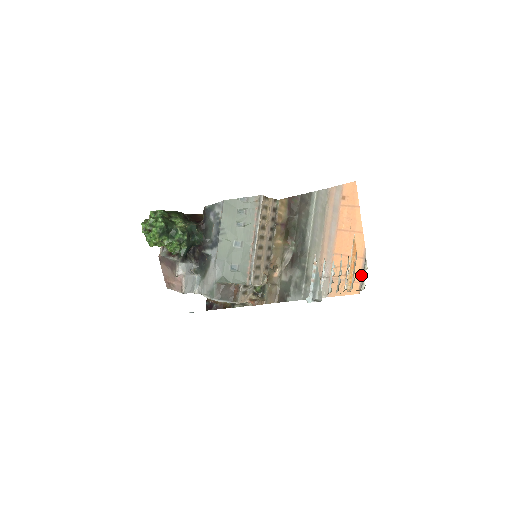
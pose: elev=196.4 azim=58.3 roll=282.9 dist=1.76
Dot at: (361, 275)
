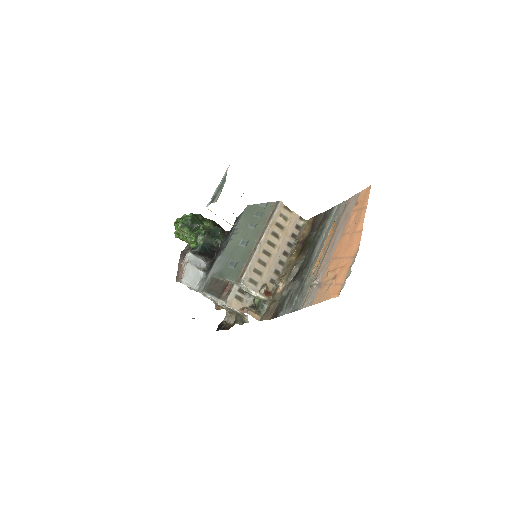
Dot at: (347, 275)
